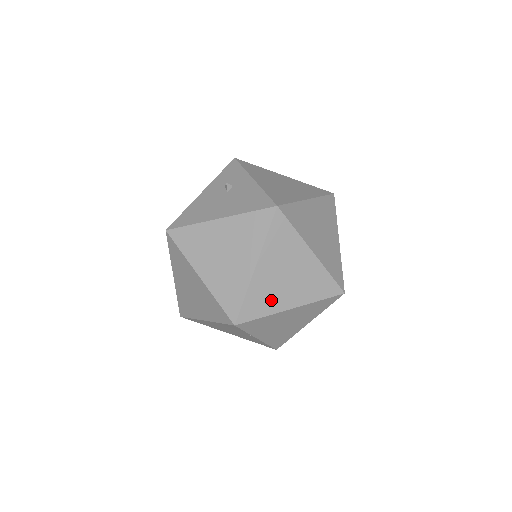
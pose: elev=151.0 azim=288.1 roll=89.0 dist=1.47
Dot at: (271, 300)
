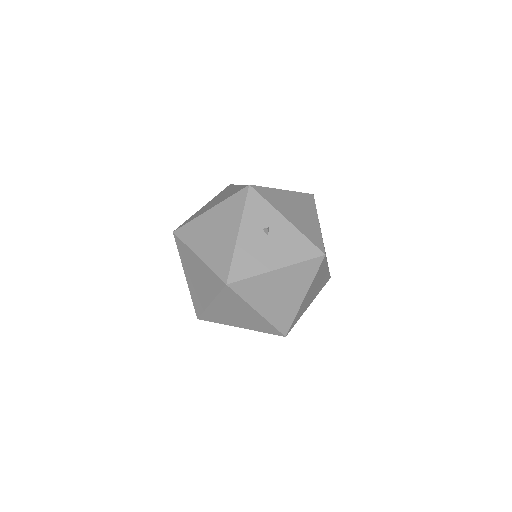
Dot at: (304, 309)
